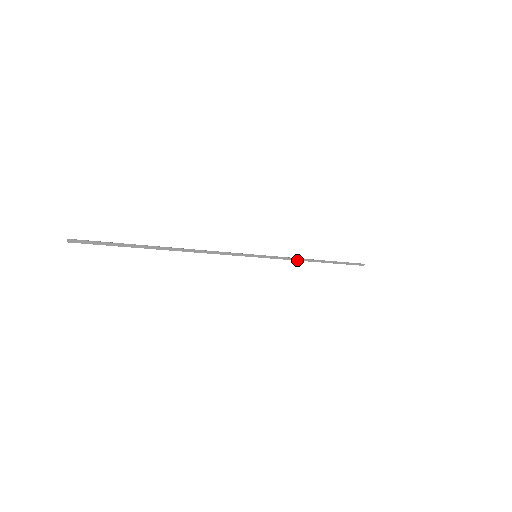
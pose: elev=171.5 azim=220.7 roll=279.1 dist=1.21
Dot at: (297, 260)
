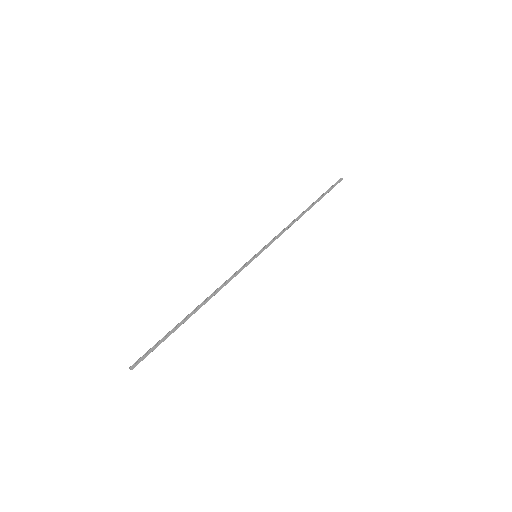
Dot at: occluded
